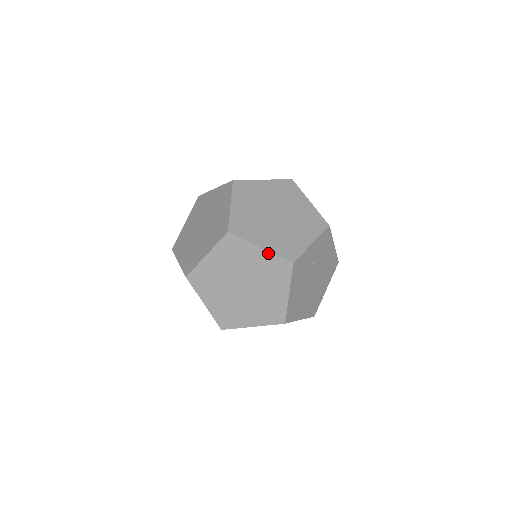
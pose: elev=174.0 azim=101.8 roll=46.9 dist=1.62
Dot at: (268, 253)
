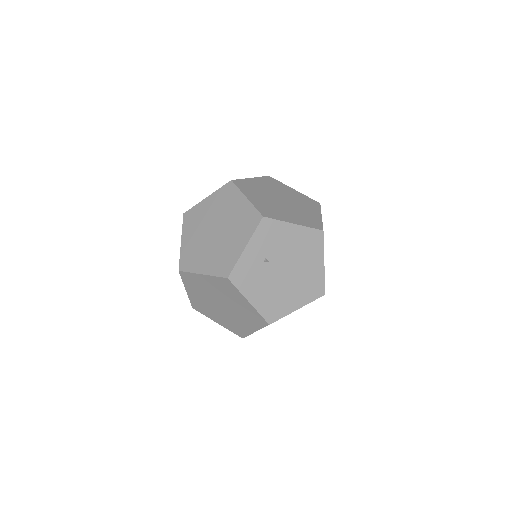
Dot at: (209, 277)
